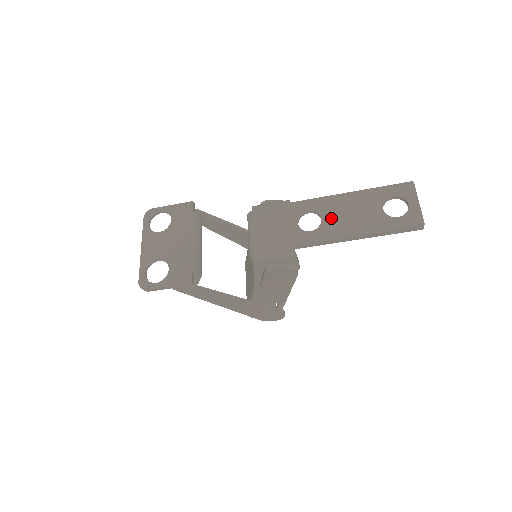
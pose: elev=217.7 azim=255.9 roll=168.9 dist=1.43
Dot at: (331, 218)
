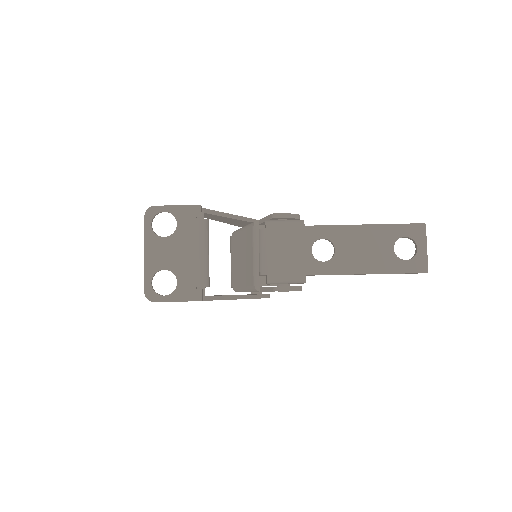
Dot at: (344, 251)
